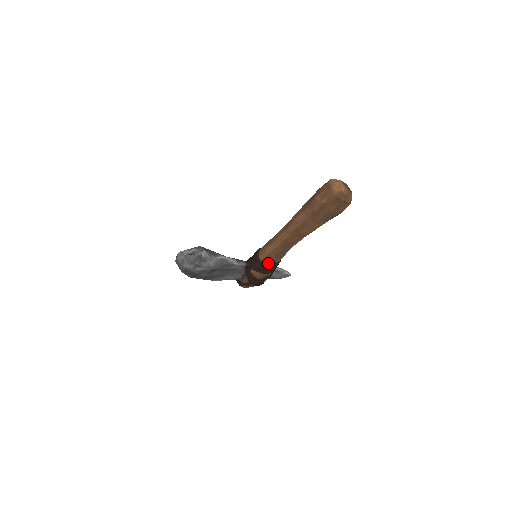
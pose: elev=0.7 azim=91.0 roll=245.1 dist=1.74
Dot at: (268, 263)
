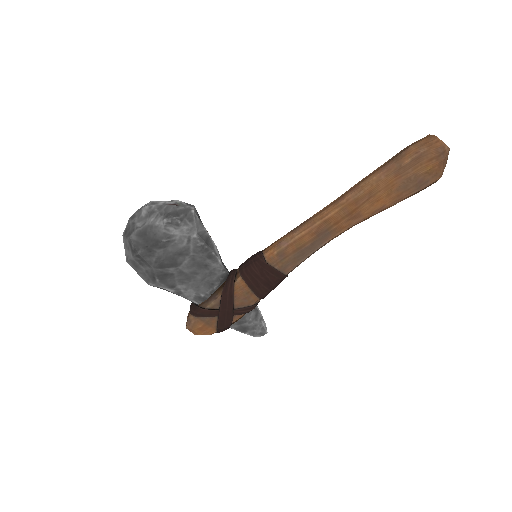
Dot at: (274, 267)
